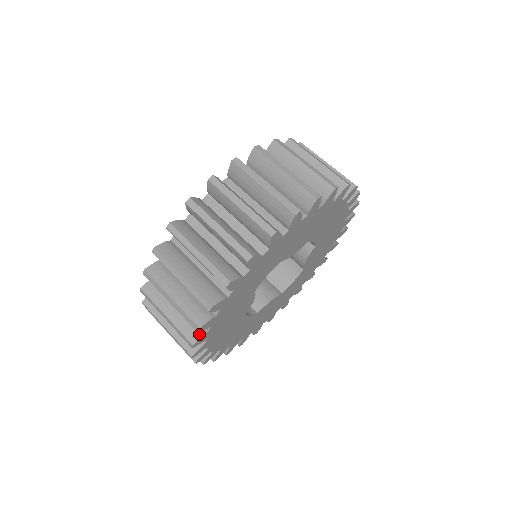
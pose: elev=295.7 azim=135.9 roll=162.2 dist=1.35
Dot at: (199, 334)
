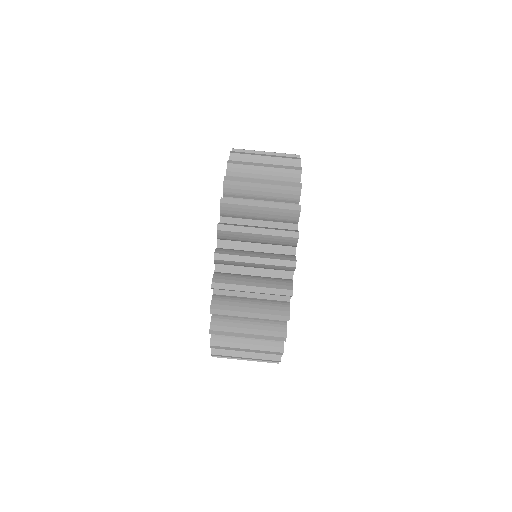
Dot at: (281, 342)
